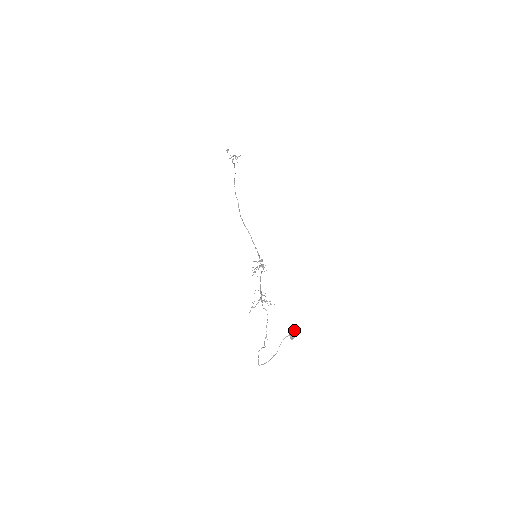
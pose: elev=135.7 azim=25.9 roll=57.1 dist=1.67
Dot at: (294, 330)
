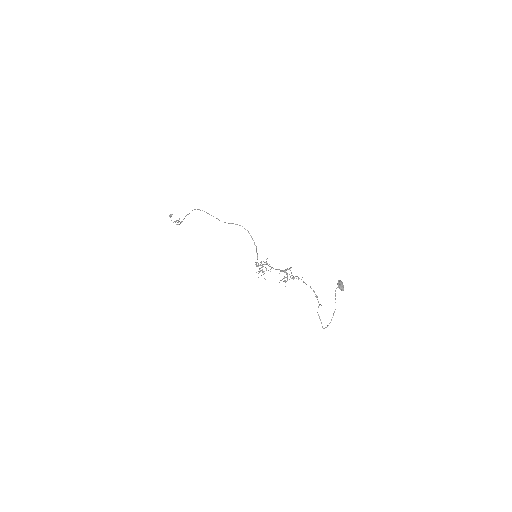
Dot at: (340, 281)
